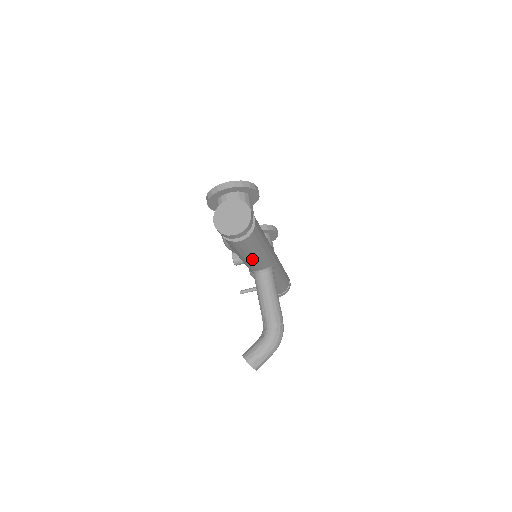
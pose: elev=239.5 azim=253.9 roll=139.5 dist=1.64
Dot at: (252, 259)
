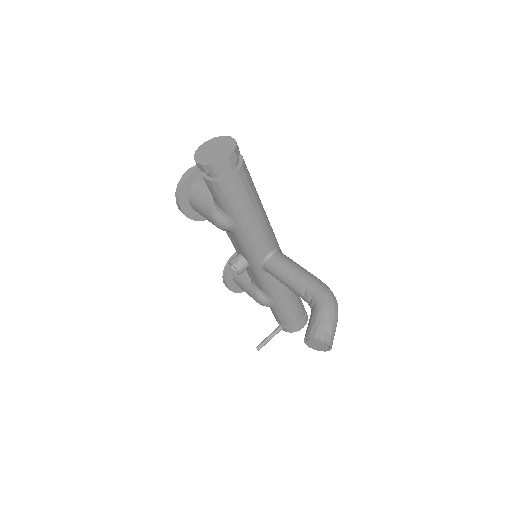
Dot at: (255, 223)
